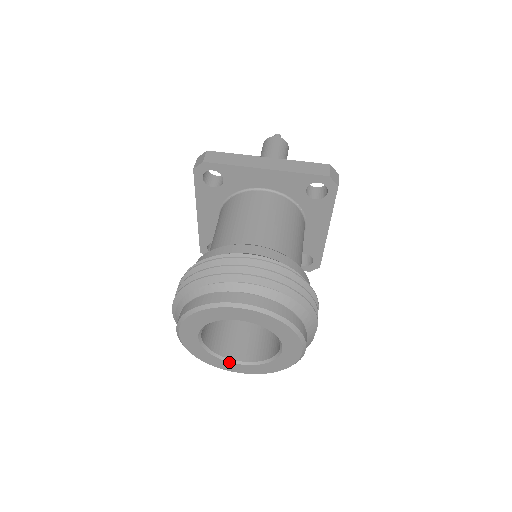
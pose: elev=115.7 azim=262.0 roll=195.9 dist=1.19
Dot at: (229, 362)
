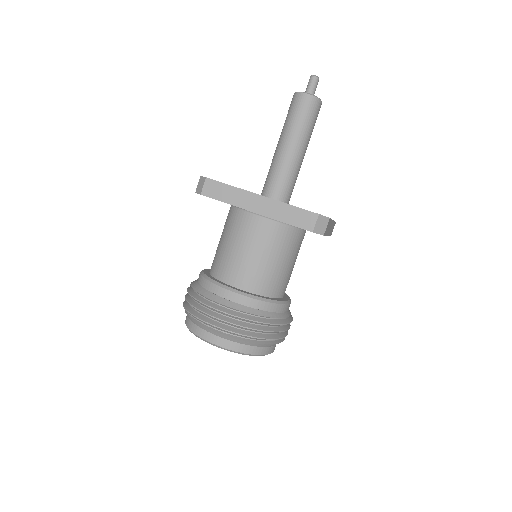
Dot at: occluded
